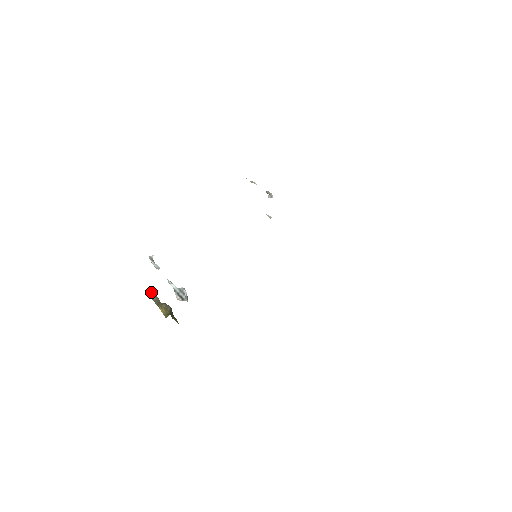
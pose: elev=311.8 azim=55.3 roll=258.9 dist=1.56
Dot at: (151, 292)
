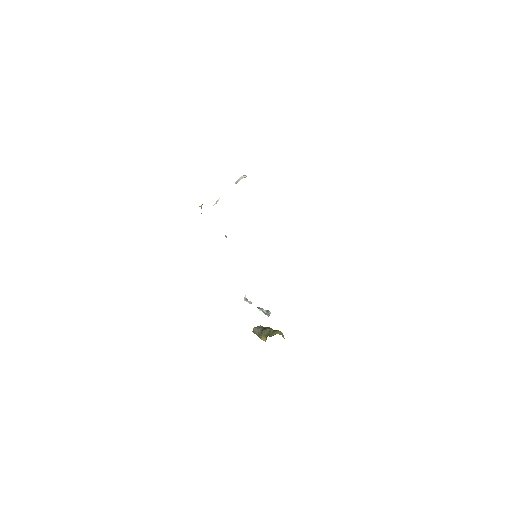
Dot at: (254, 330)
